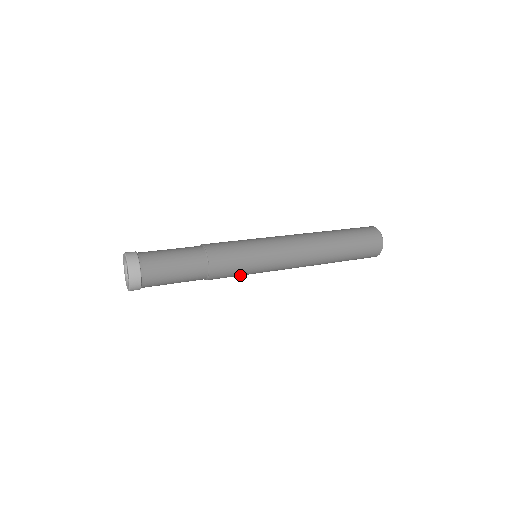
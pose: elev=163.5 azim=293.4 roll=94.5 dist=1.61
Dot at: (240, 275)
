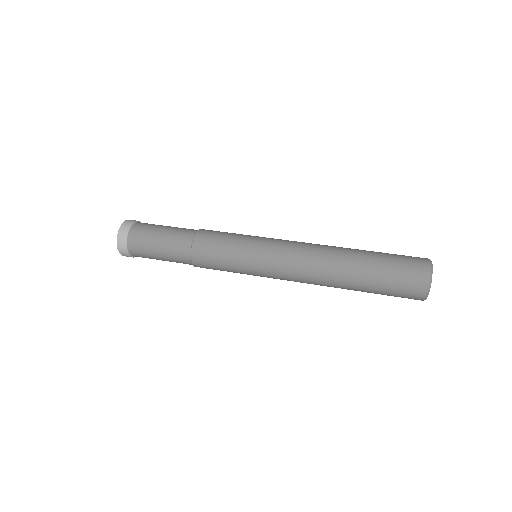
Dot at: (229, 268)
